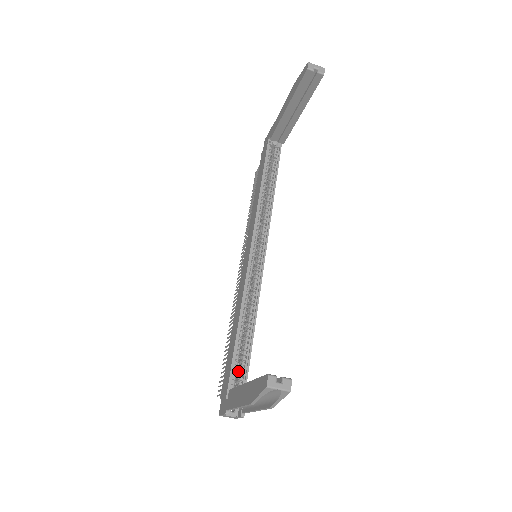
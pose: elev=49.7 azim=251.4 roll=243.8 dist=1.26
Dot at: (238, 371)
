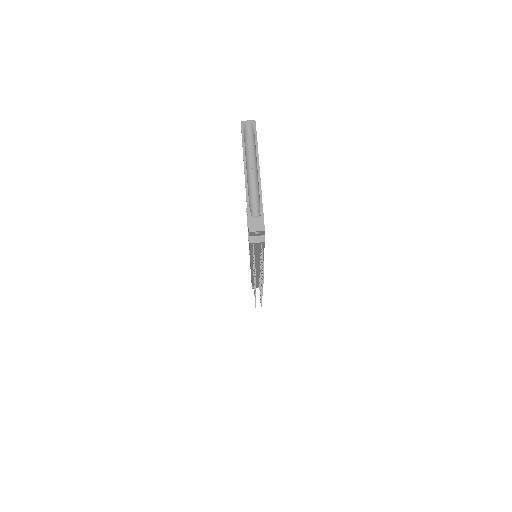
Dot at: occluded
